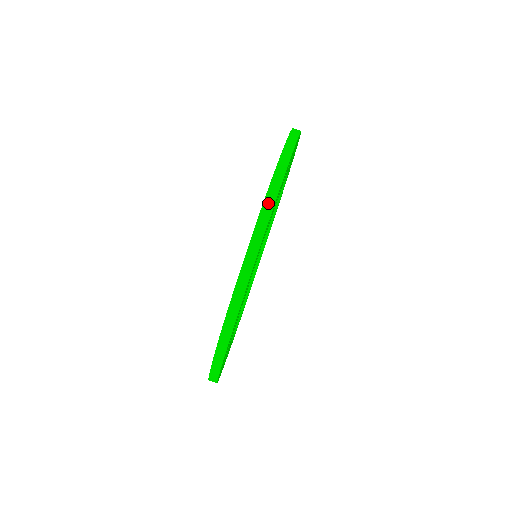
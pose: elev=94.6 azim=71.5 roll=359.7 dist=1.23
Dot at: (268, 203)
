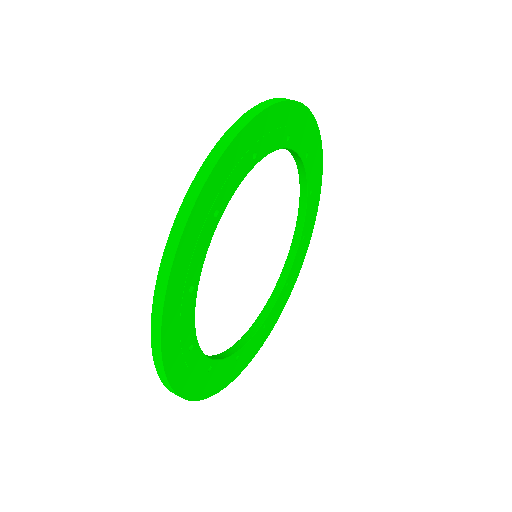
Dot at: occluded
